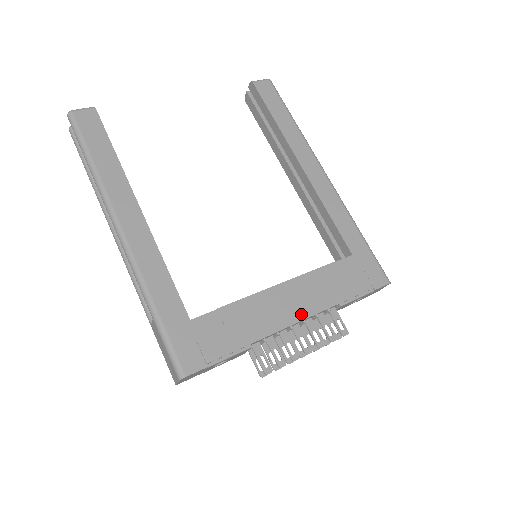
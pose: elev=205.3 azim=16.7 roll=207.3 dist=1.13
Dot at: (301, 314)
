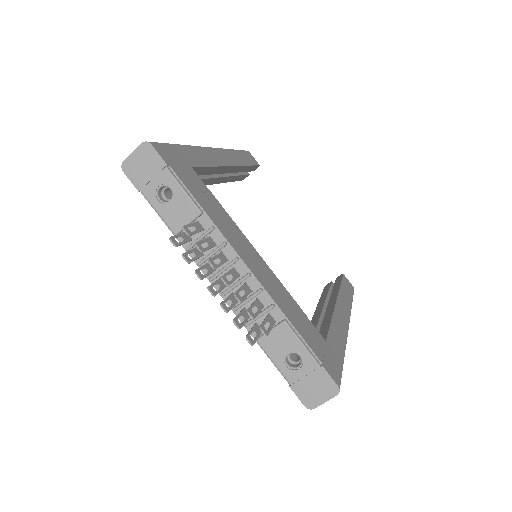
Dot at: (253, 269)
